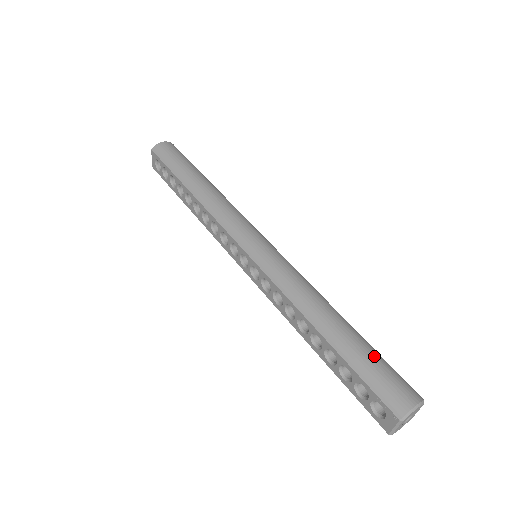
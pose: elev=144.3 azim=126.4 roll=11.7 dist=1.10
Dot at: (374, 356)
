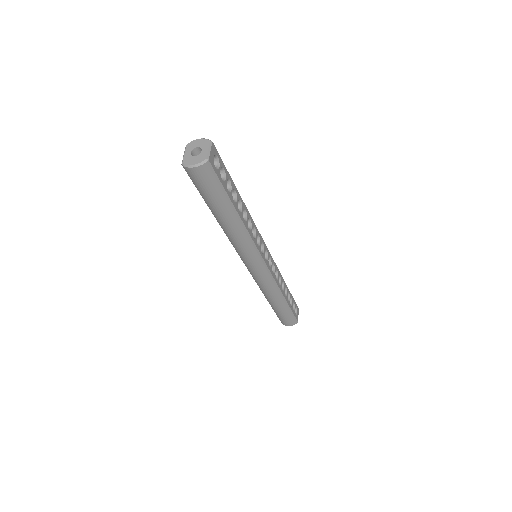
Dot at: occluded
